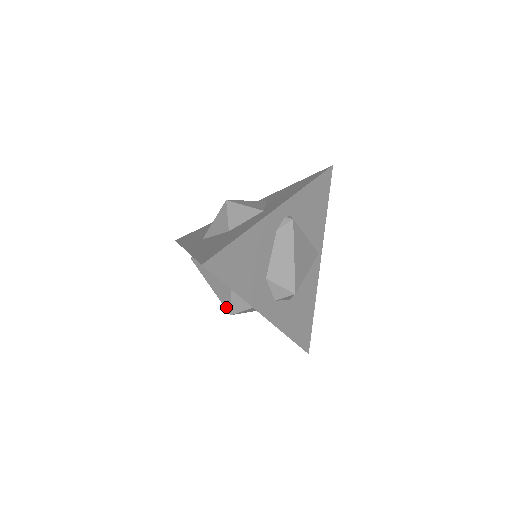
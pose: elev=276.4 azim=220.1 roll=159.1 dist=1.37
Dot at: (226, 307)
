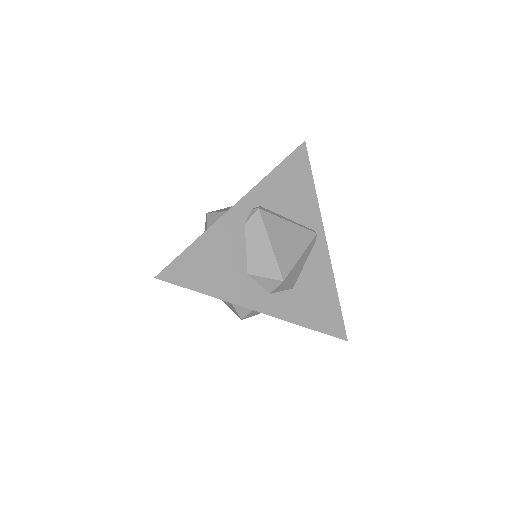
Dot at: (235, 313)
